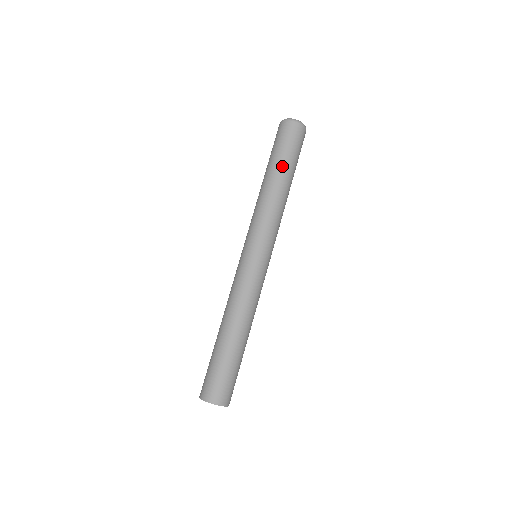
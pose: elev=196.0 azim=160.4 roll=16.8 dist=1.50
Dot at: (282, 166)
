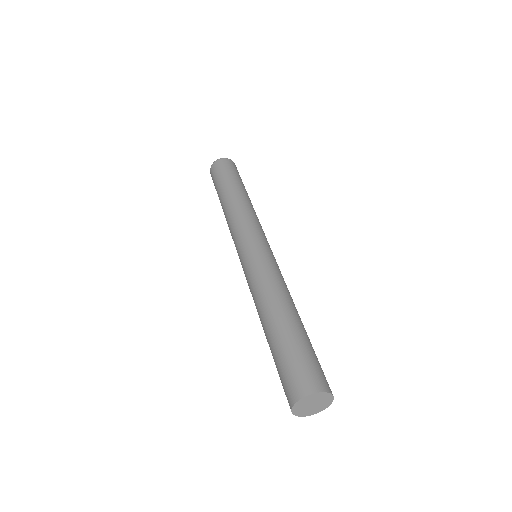
Dot at: (223, 188)
